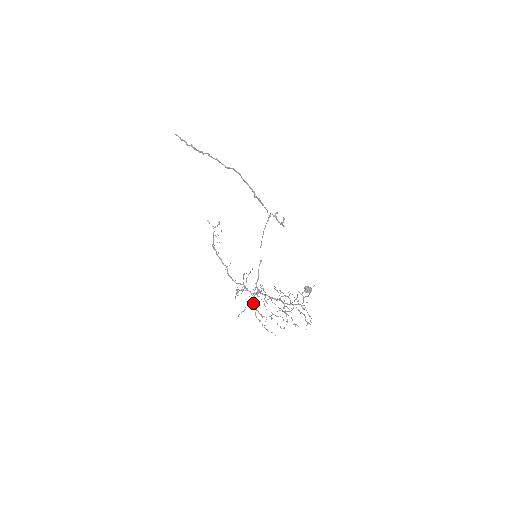
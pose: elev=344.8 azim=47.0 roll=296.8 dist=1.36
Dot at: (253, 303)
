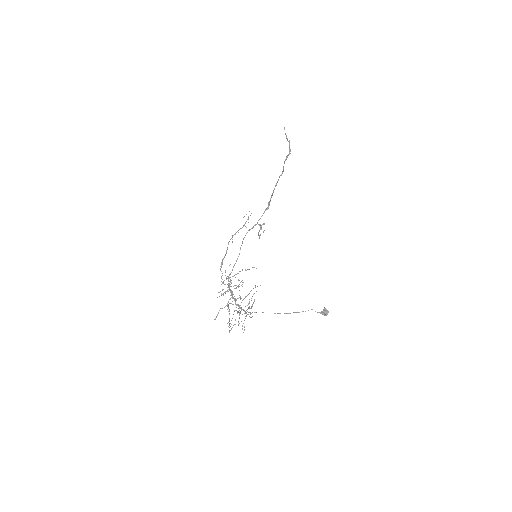
Dot at: occluded
